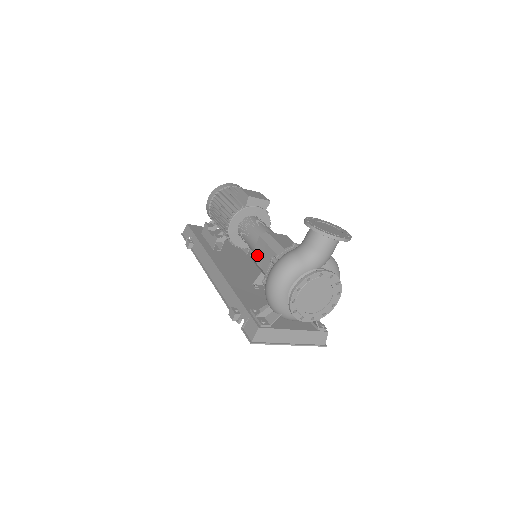
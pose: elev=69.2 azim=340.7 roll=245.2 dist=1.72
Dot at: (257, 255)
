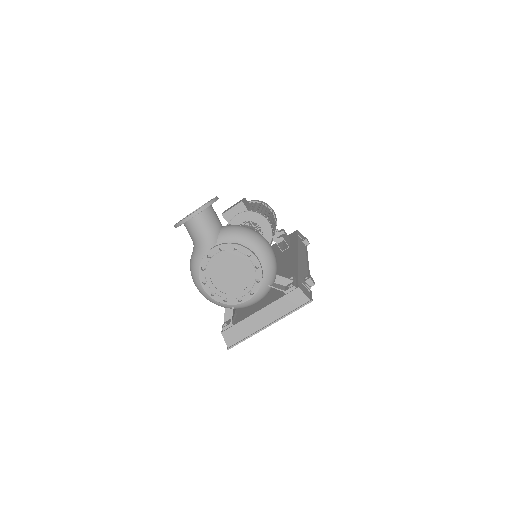
Dot at: occluded
